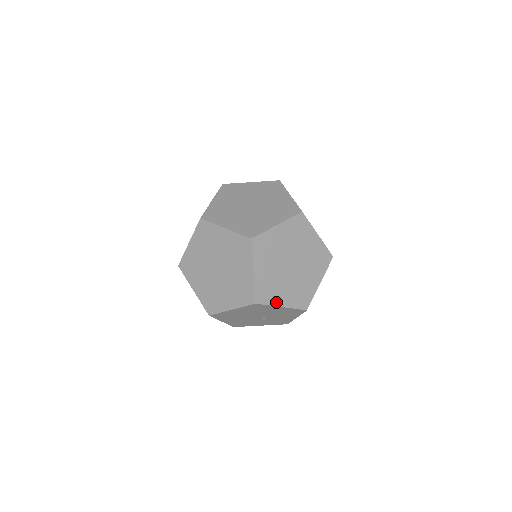
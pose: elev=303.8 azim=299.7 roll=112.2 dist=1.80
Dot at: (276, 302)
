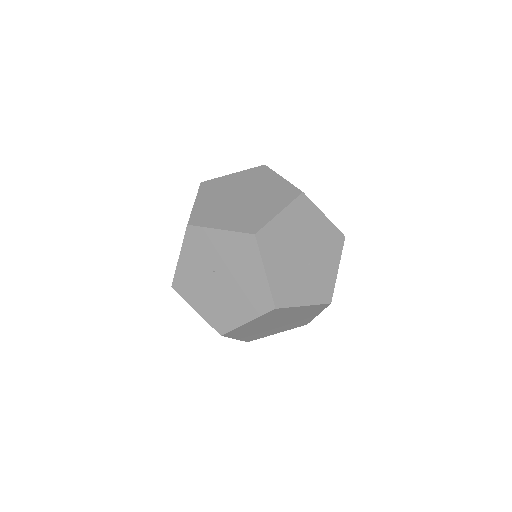
Dot at: (317, 208)
